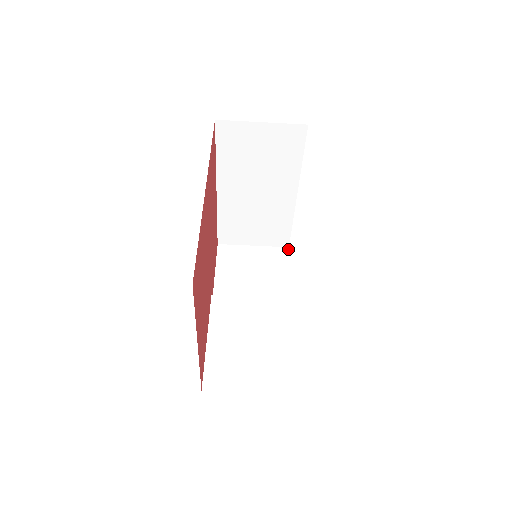
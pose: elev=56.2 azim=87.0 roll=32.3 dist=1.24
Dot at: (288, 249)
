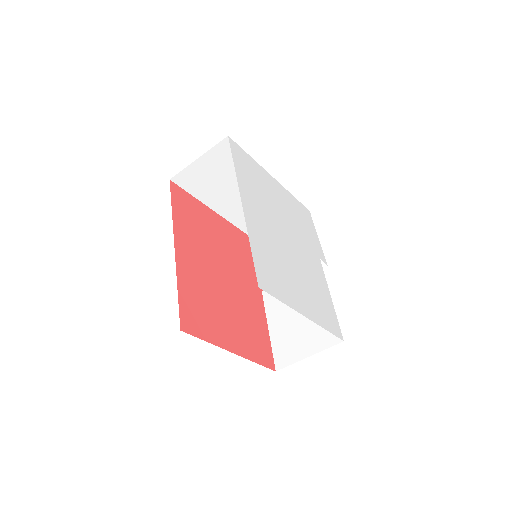
Dot at: (309, 213)
